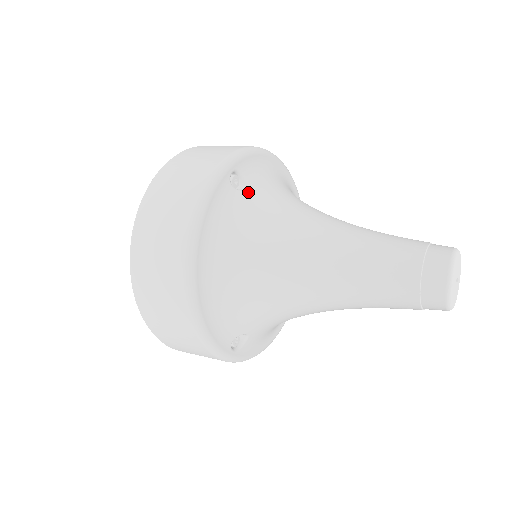
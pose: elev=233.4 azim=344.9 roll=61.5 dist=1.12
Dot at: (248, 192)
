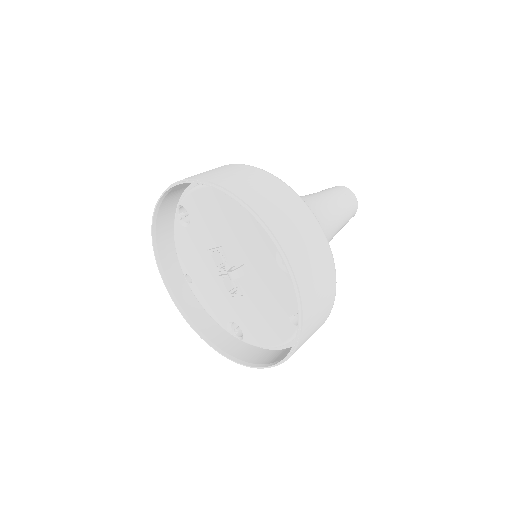
Dot at: occluded
